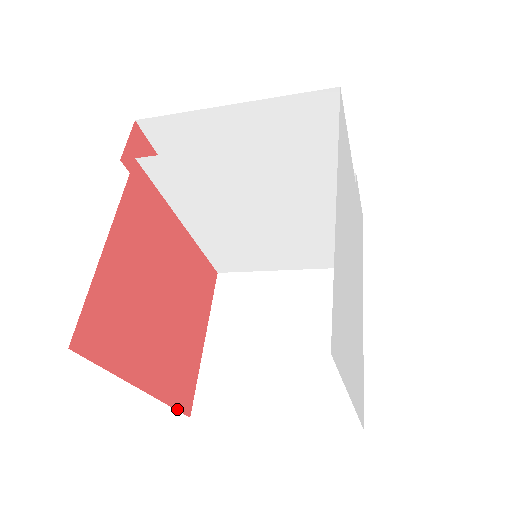
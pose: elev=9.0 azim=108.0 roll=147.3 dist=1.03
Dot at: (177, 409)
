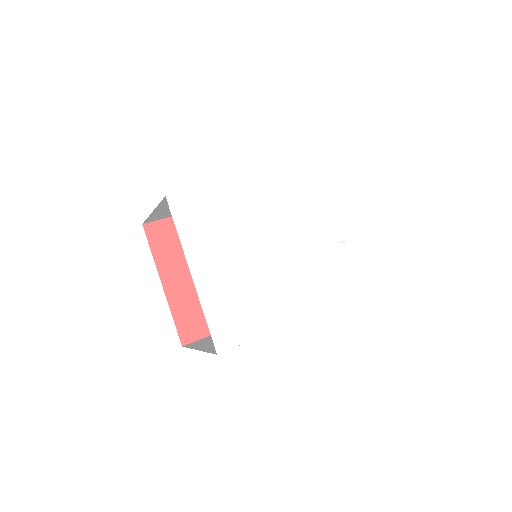
Dot at: (177, 327)
